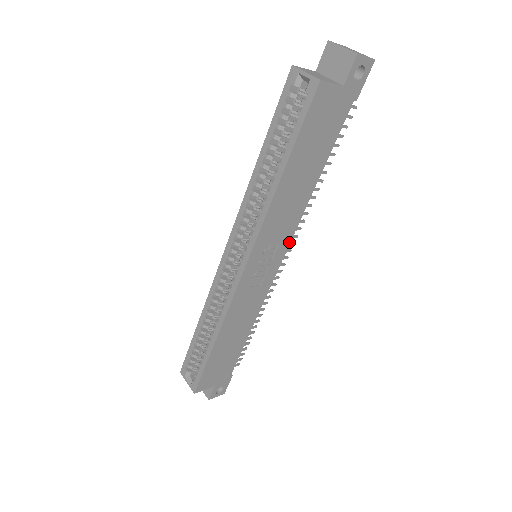
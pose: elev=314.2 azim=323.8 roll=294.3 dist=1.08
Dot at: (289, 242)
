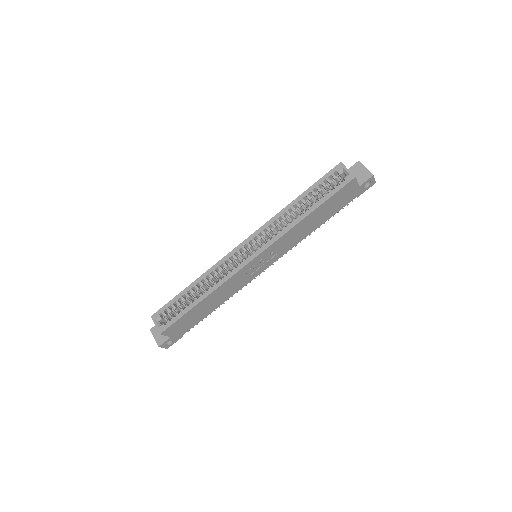
Dot at: (280, 257)
